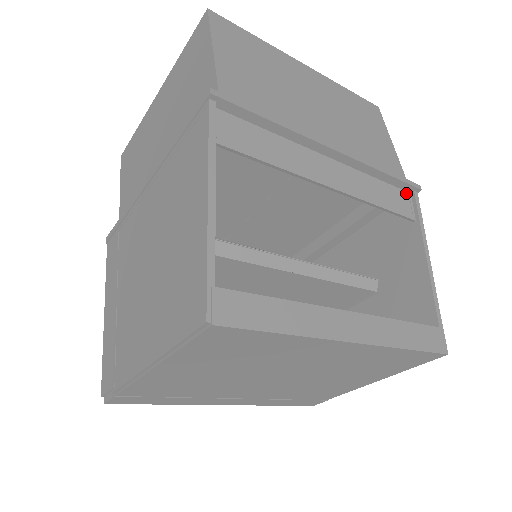
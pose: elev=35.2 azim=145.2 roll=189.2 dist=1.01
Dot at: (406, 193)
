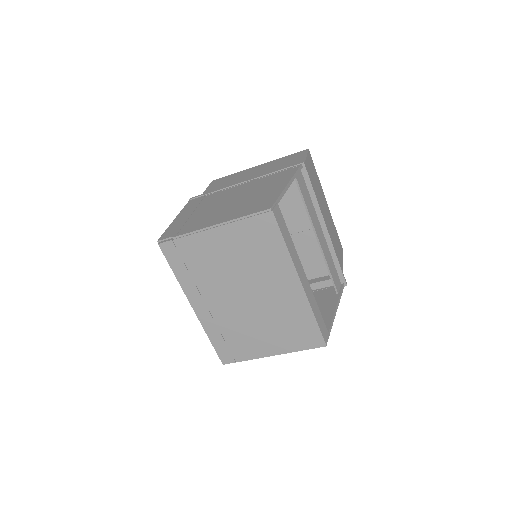
Dot at: (340, 281)
